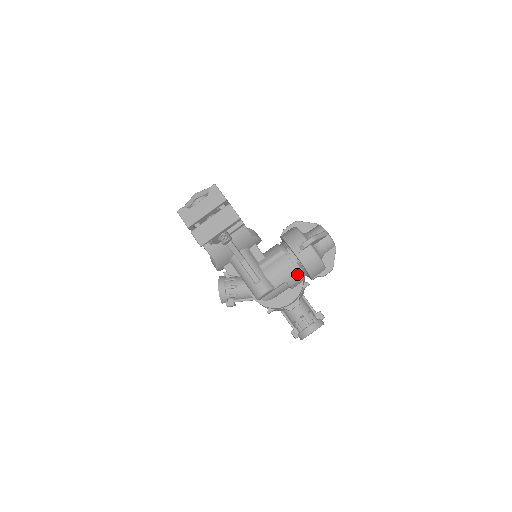
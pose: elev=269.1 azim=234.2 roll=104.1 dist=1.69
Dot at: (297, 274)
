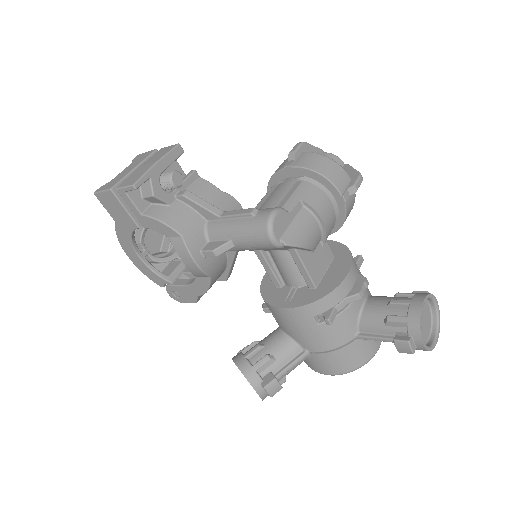
Dot at: (311, 188)
